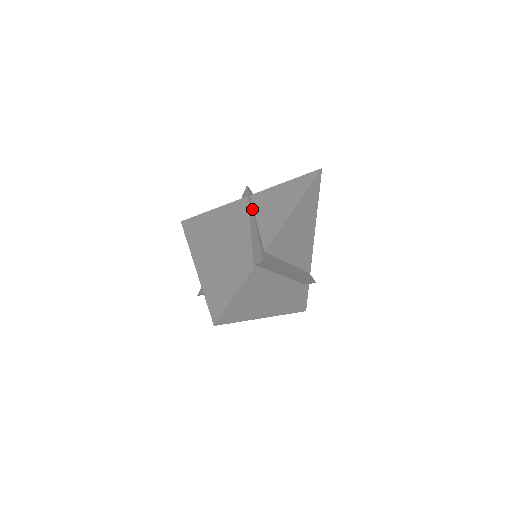
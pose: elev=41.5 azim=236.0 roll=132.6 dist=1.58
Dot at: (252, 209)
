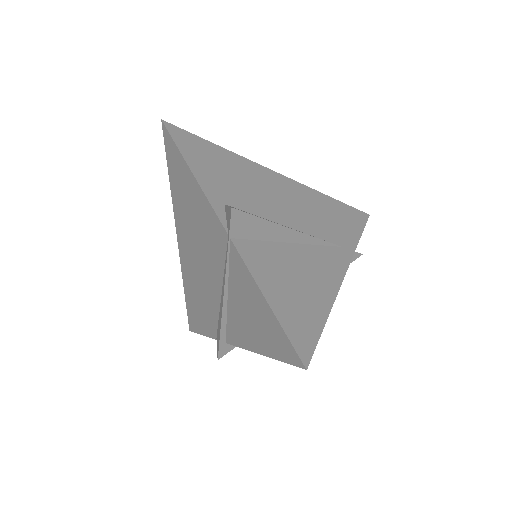
Dot at: (224, 276)
